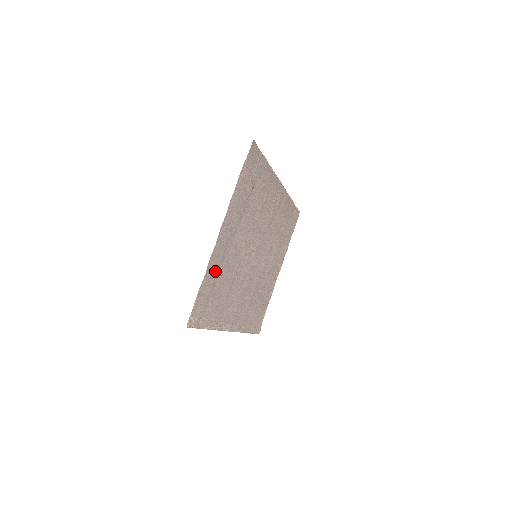
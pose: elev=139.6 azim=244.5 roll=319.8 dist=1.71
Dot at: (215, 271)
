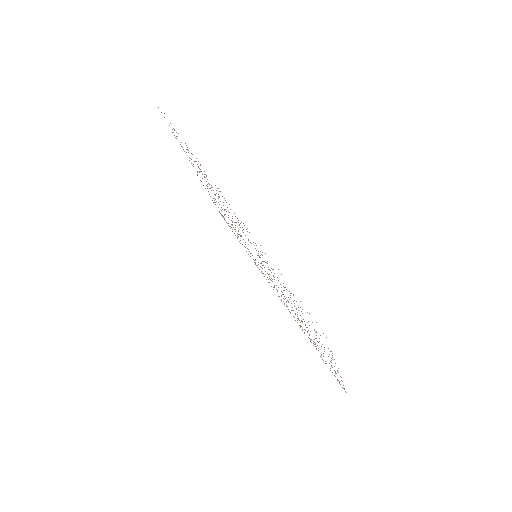
Dot at: occluded
